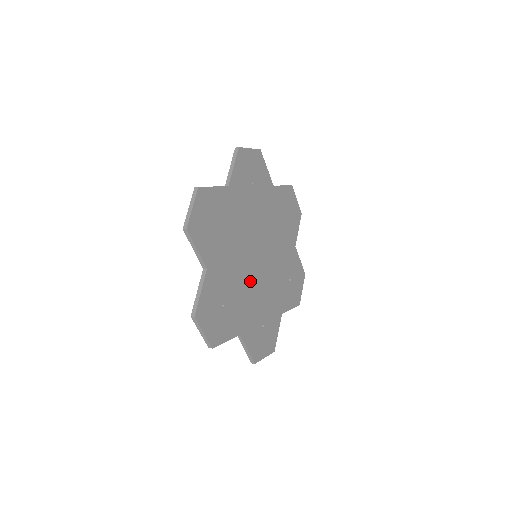
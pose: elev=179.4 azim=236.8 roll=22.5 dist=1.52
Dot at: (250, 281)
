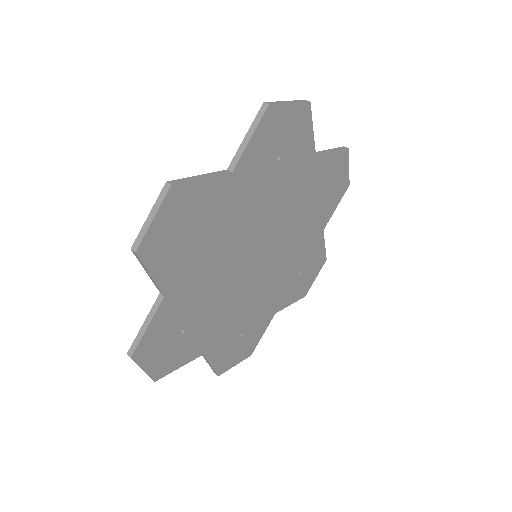
Dot at: (236, 291)
